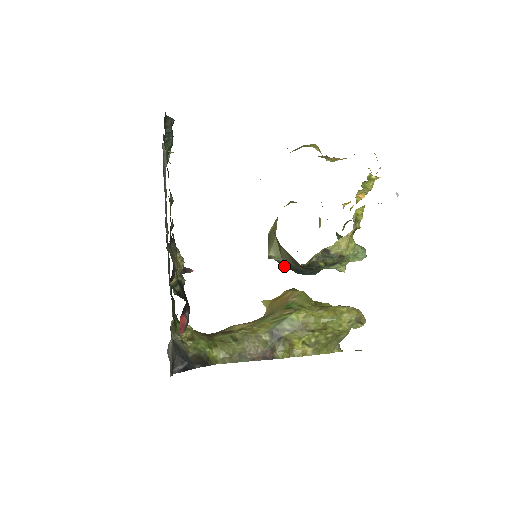
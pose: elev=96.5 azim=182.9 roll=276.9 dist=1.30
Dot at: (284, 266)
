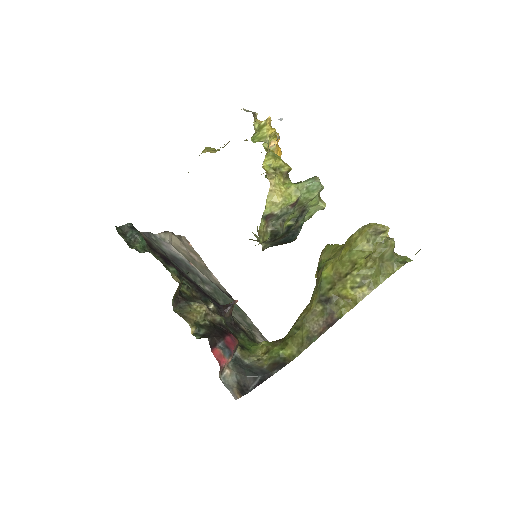
Dot at: occluded
